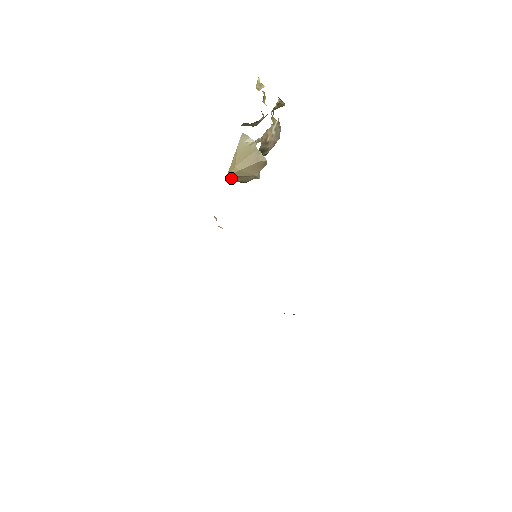
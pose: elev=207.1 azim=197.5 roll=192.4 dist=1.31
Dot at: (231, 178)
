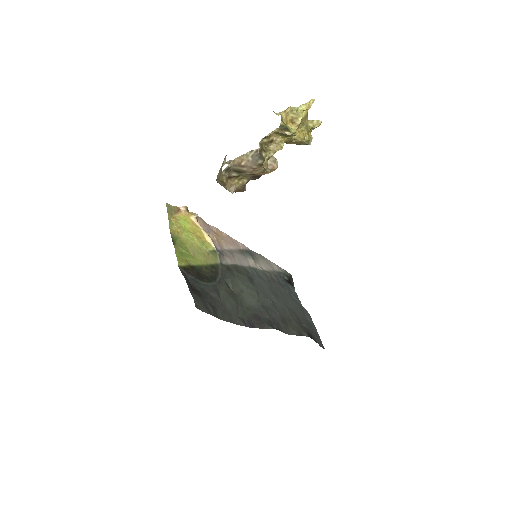
Dot at: occluded
